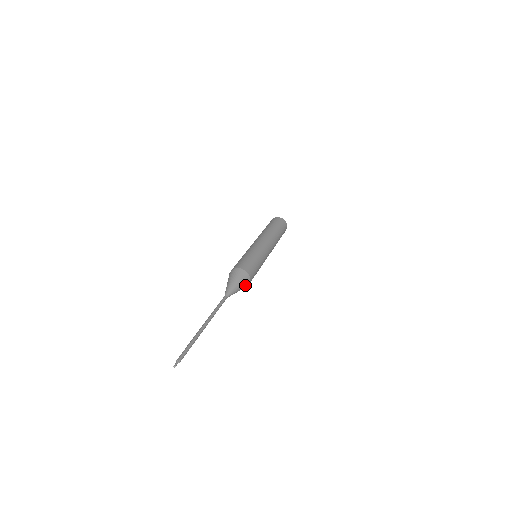
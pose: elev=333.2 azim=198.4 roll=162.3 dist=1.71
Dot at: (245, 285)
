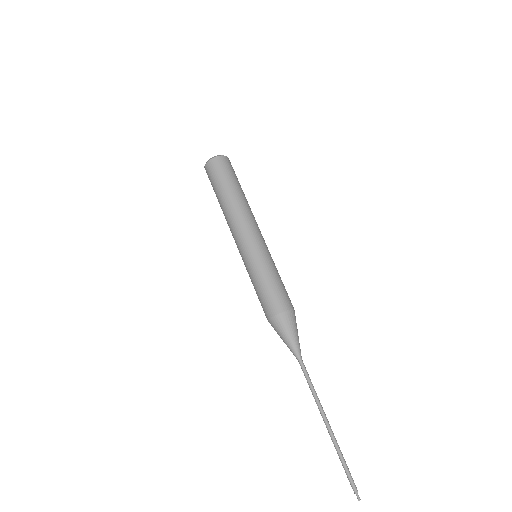
Dot at: occluded
